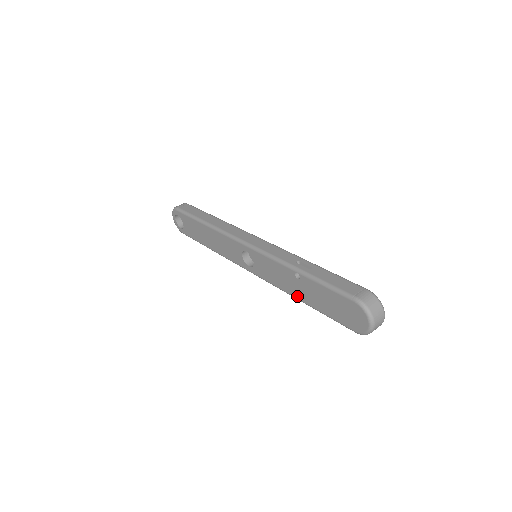
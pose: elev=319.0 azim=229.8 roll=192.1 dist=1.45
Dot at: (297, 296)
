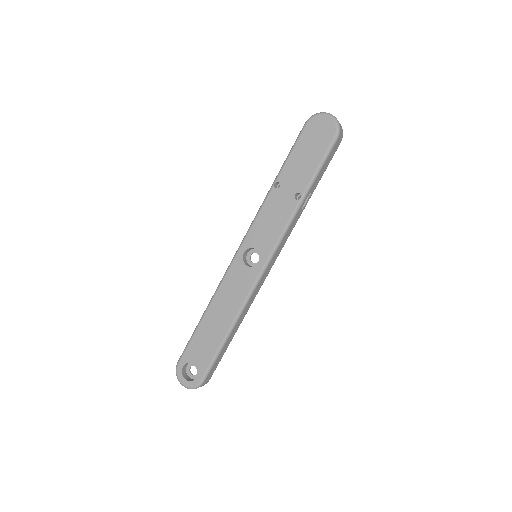
Dot at: (296, 200)
